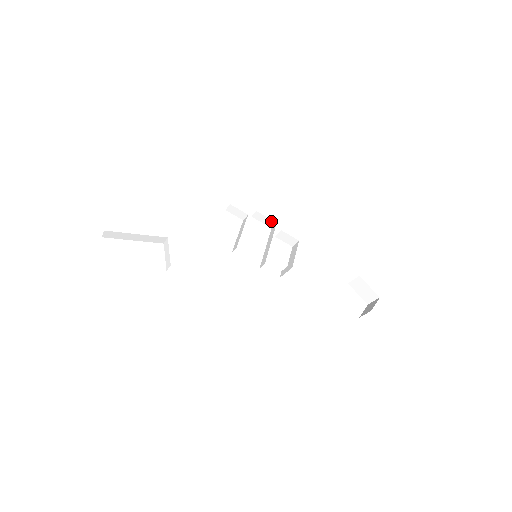
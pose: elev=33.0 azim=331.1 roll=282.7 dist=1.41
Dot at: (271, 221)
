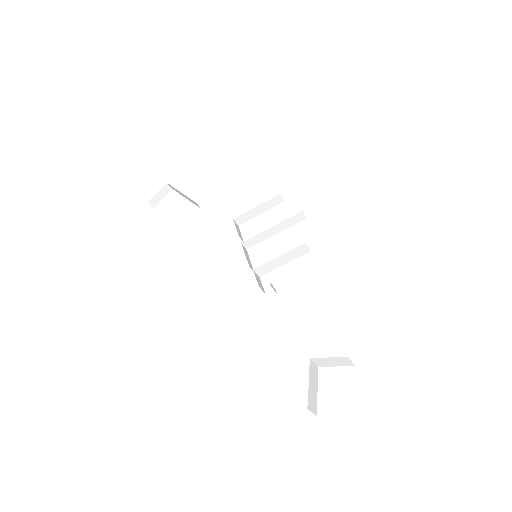
Dot at: occluded
